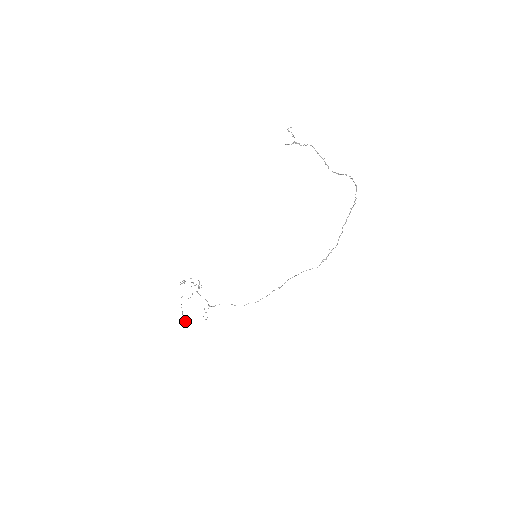
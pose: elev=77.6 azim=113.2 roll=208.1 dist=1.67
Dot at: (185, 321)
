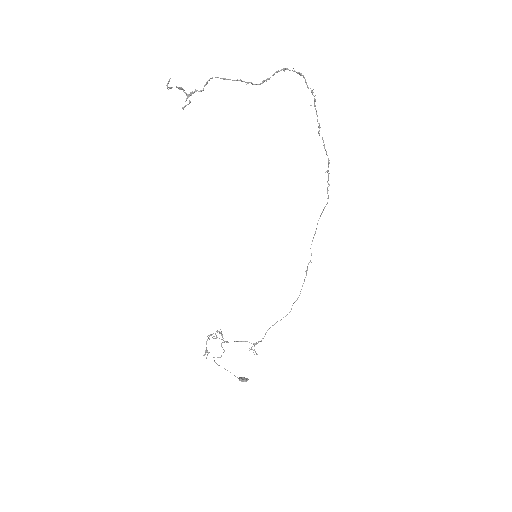
Dot at: (246, 381)
